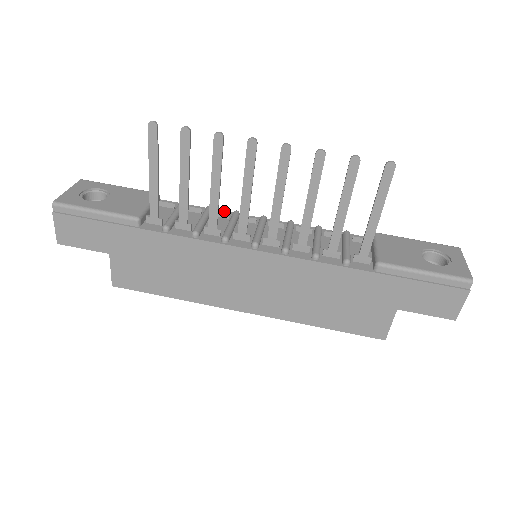
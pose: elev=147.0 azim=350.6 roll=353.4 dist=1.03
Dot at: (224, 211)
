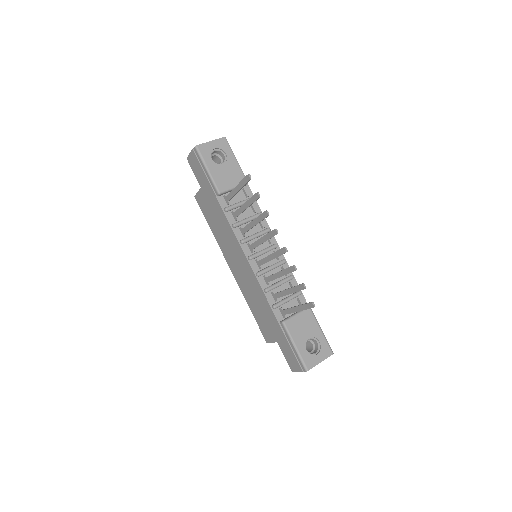
Dot at: (266, 222)
